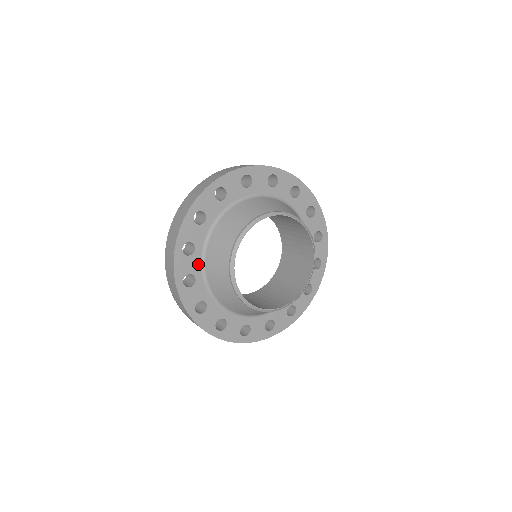
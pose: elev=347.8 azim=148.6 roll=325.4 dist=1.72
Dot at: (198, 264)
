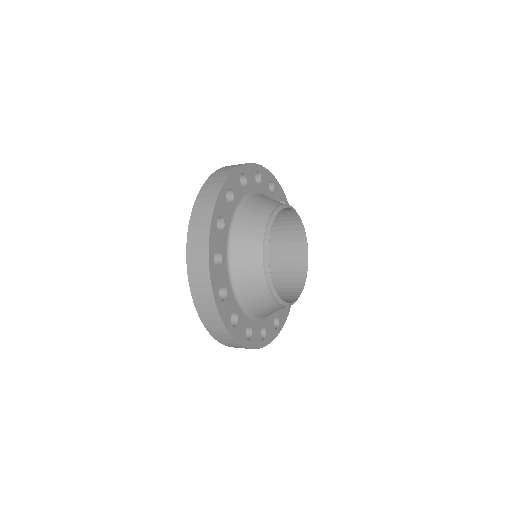
Dot at: (233, 300)
